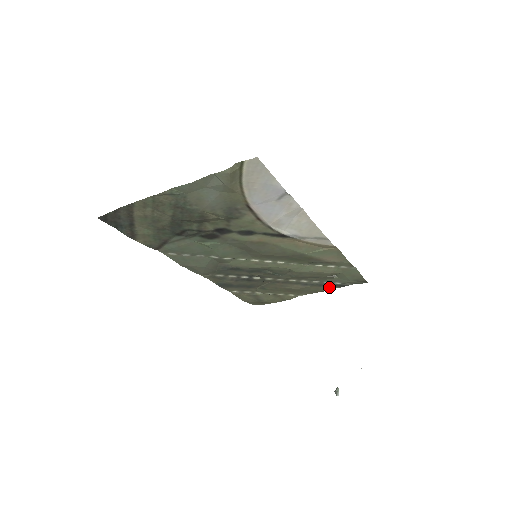
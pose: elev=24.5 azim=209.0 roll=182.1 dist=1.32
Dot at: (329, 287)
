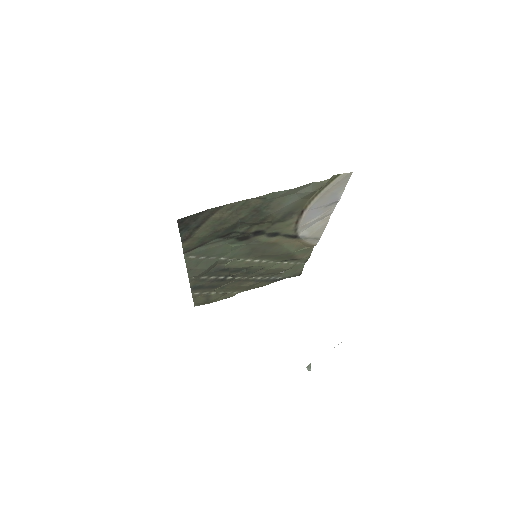
Dot at: (270, 282)
